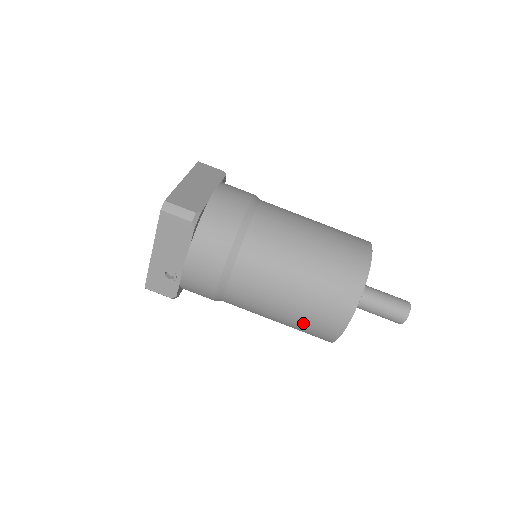
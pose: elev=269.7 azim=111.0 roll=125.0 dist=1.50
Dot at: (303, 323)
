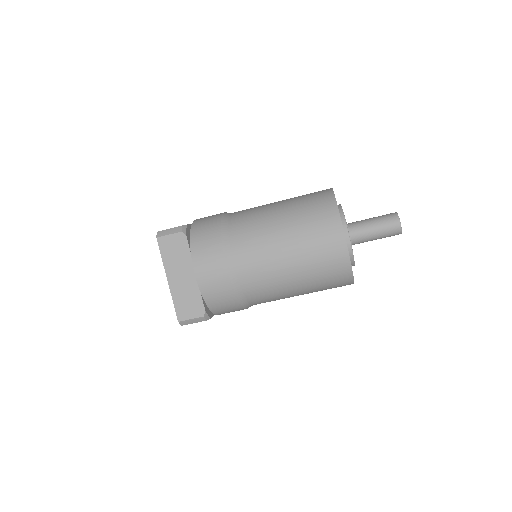
Dot at: occluded
